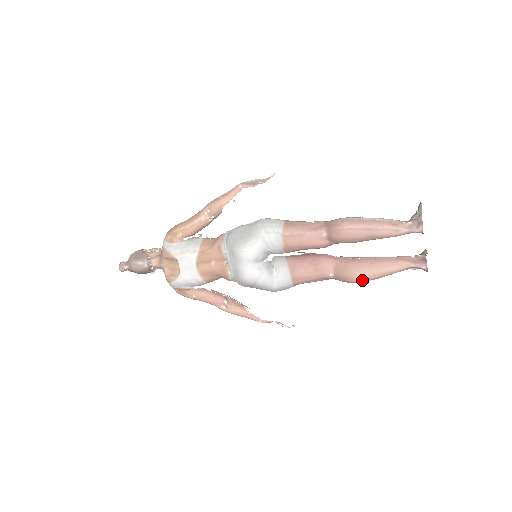
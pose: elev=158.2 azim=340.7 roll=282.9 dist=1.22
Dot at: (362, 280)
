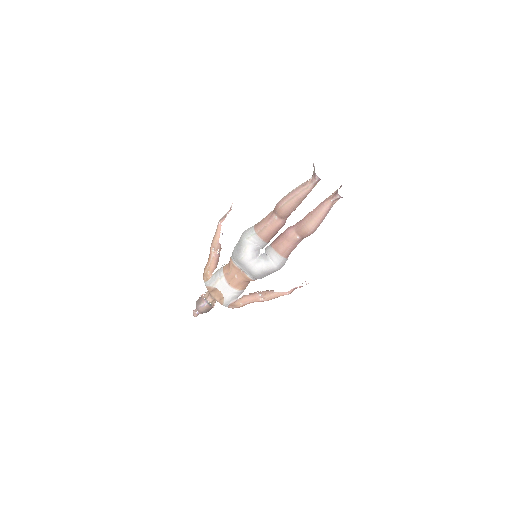
Dot at: (314, 228)
